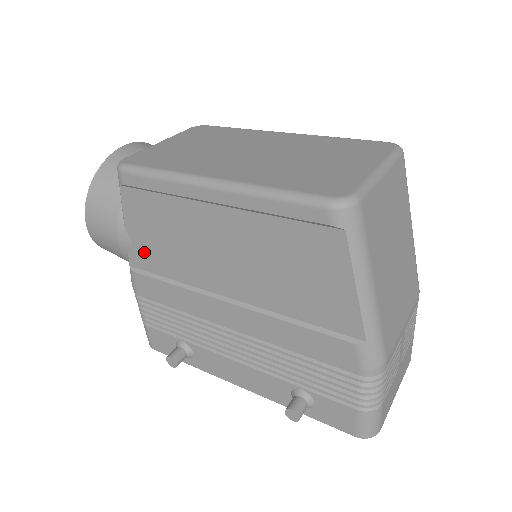
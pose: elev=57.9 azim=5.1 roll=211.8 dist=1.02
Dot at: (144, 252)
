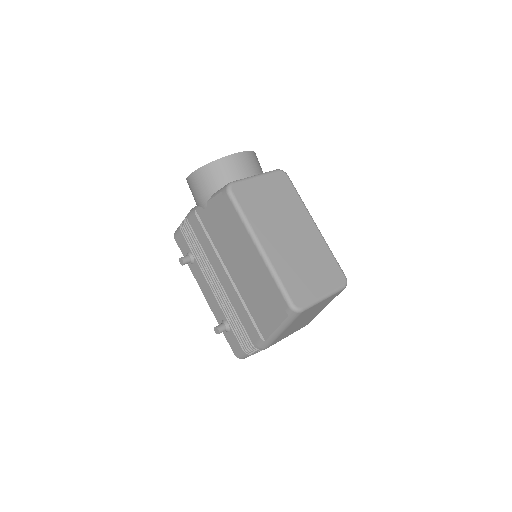
Dot at: (208, 217)
